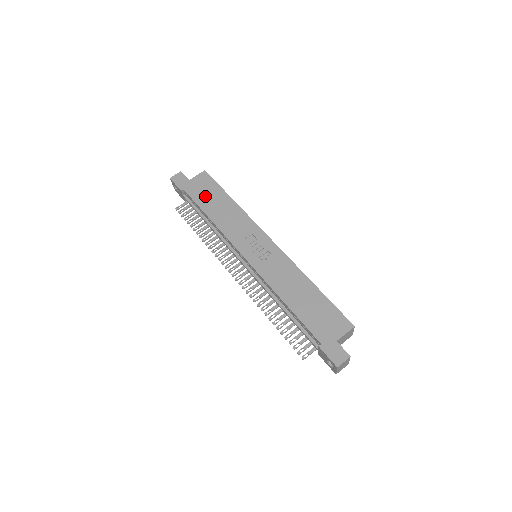
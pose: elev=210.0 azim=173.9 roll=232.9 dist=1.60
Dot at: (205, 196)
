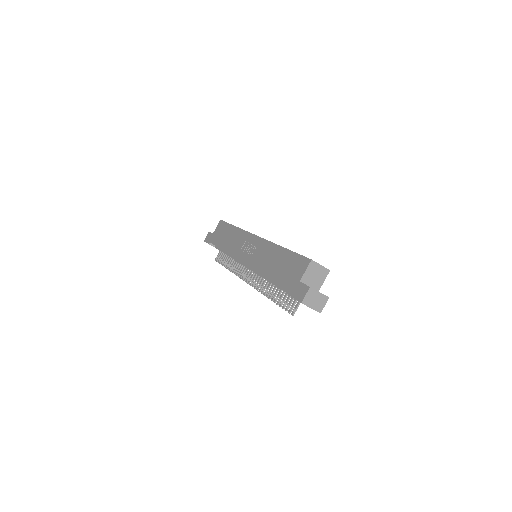
Dot at: (221, 237)
